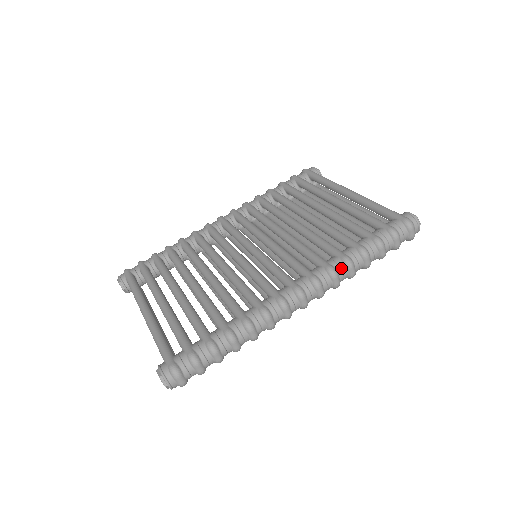
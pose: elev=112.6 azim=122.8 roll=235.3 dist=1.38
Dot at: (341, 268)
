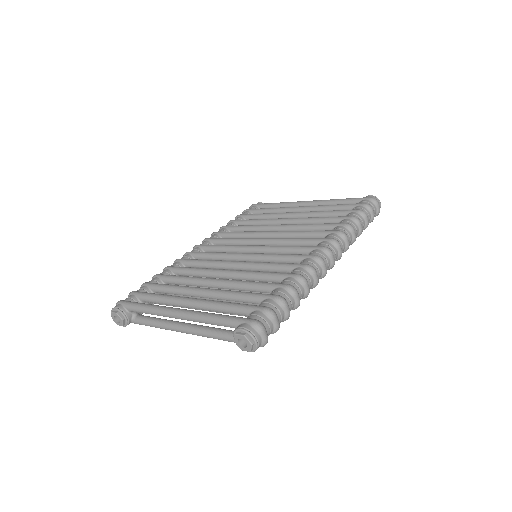
Dot at: (347, 232)
